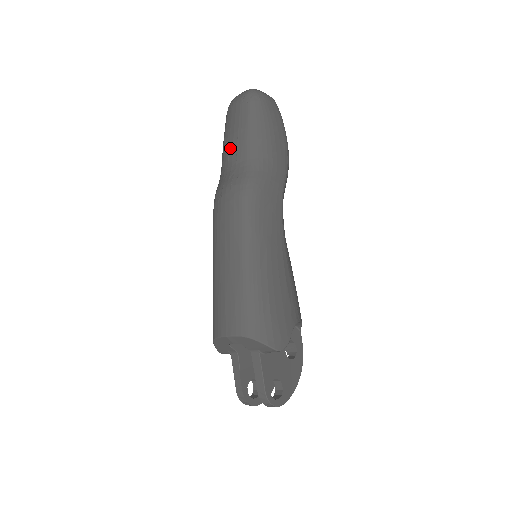
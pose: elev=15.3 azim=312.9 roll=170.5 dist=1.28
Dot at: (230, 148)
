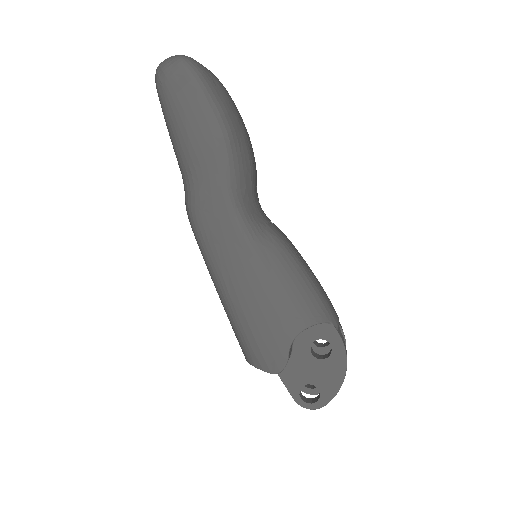
Dot at: occluded
